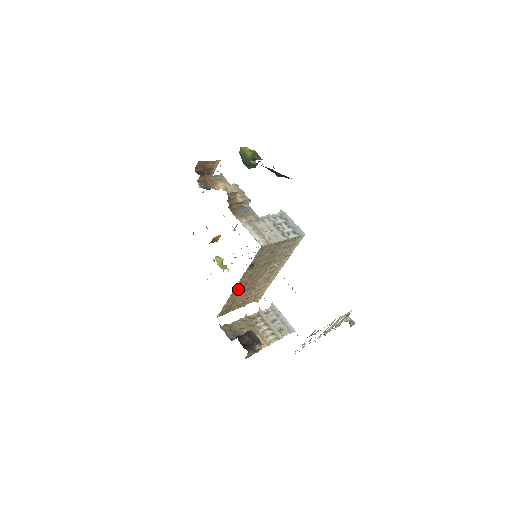
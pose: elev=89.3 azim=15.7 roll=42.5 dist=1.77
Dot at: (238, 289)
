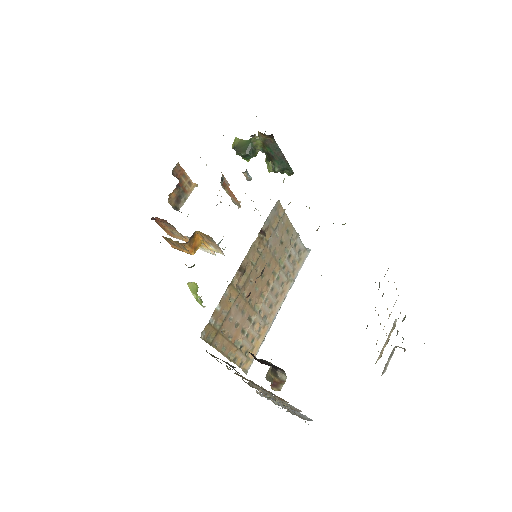
Dot at: (237, 286)
